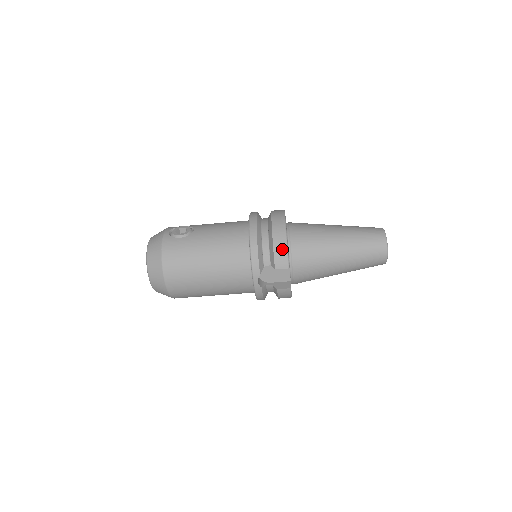
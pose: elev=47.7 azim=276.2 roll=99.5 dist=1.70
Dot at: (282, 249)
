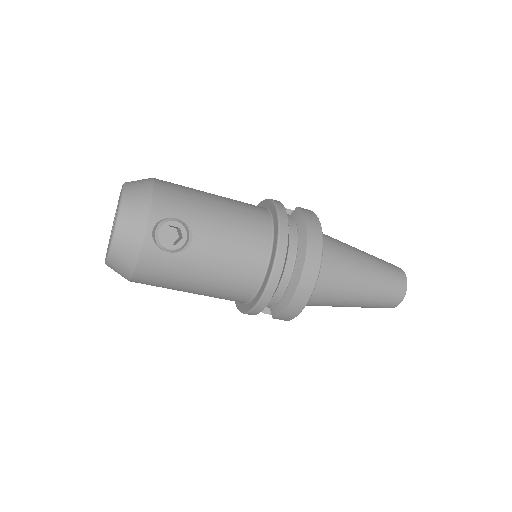
Dot at: (293, 313)
